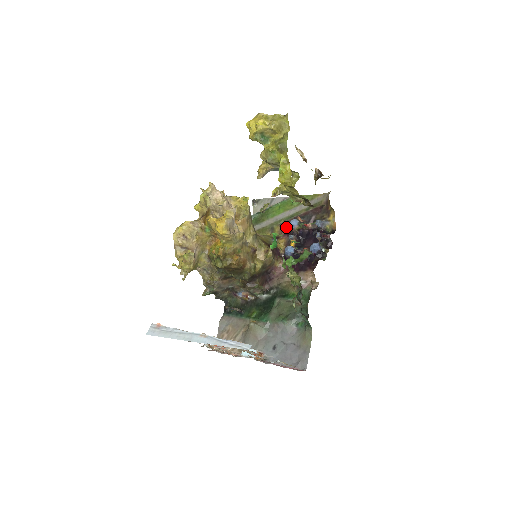
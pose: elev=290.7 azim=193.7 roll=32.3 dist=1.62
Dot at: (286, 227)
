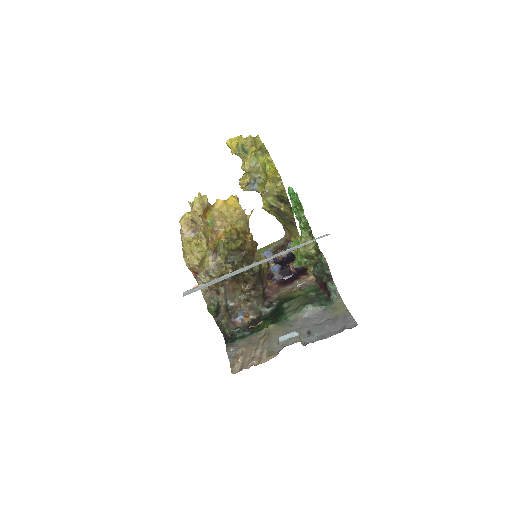
Dot at: occluded
